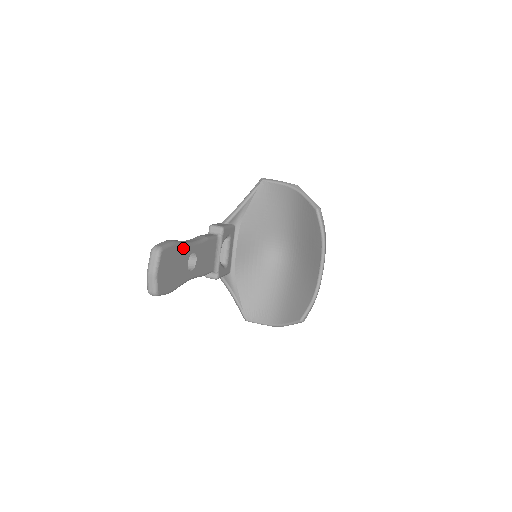
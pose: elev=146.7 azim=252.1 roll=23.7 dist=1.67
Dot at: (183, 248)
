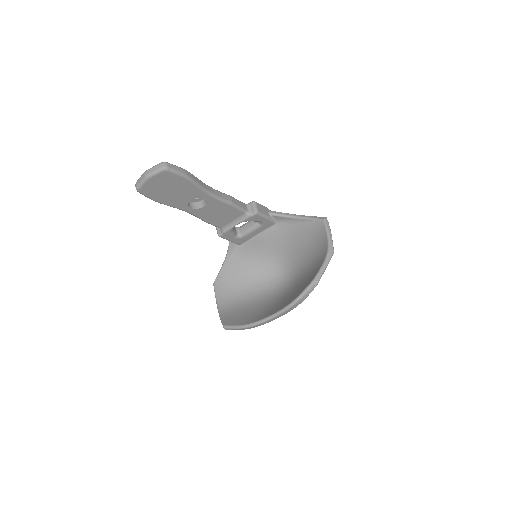
Dot at: (194, 187)
